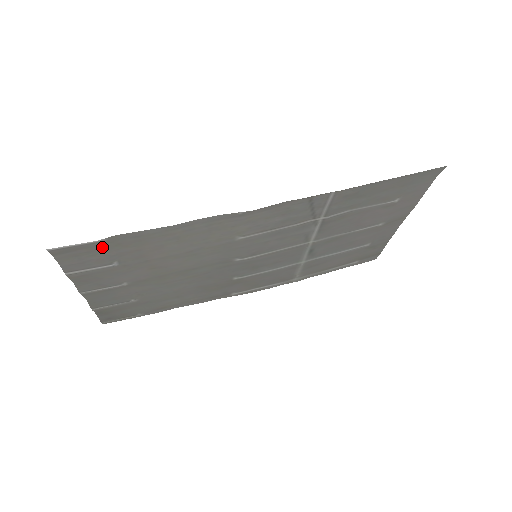
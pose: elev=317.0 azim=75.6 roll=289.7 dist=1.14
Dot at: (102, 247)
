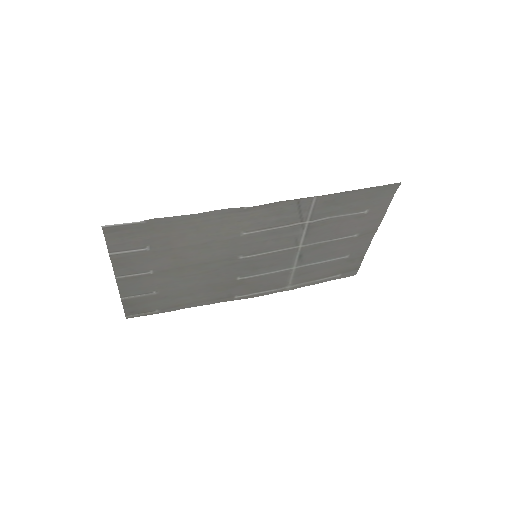
Dot at: (141, 230)
